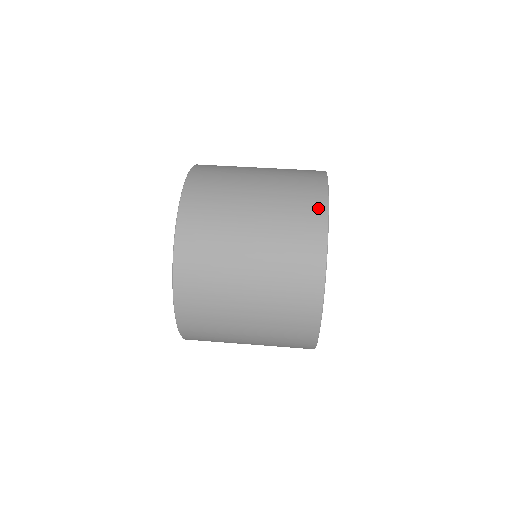
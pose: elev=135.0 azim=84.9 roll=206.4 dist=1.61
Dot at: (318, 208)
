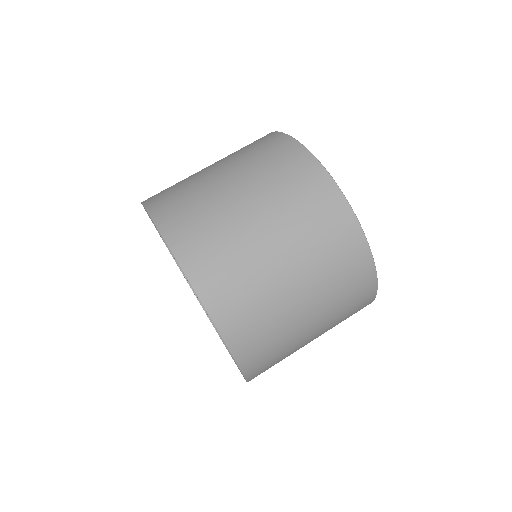
Dot at: (335, 203)
